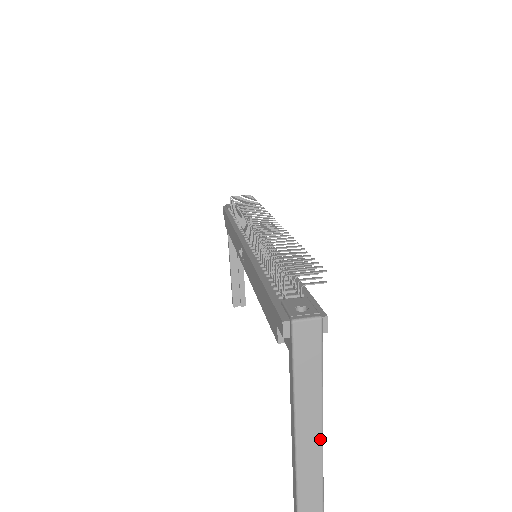
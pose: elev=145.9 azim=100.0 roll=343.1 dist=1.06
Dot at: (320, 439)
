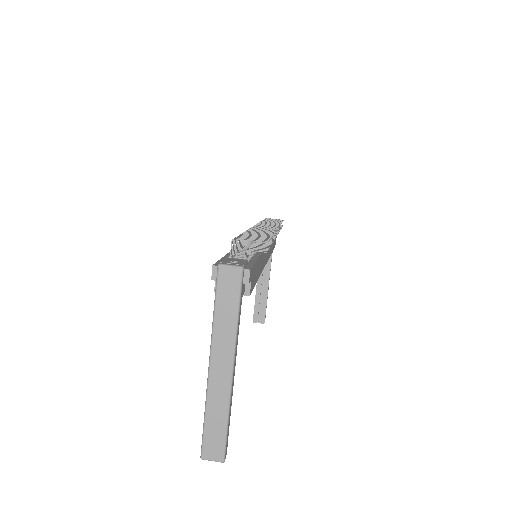
Dot at: (229, 380)
